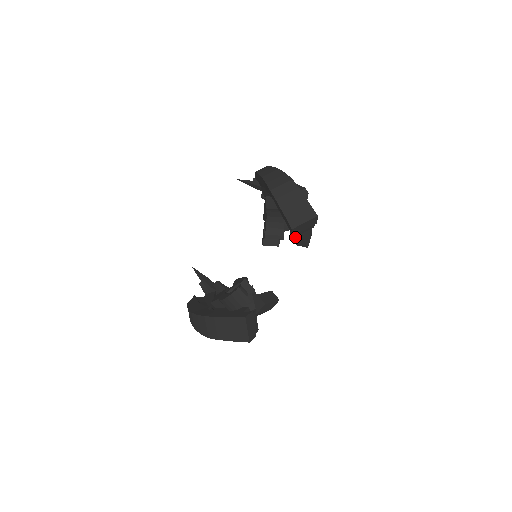
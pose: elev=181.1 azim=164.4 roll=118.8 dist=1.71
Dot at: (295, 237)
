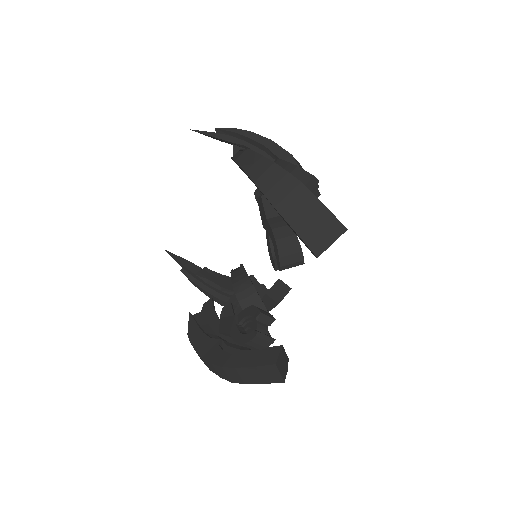
Dot at: occluded
